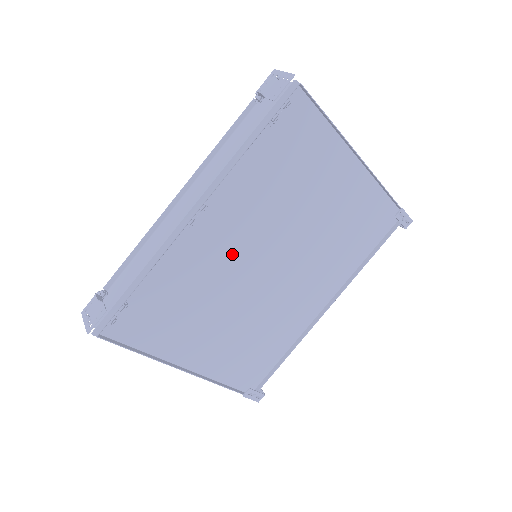
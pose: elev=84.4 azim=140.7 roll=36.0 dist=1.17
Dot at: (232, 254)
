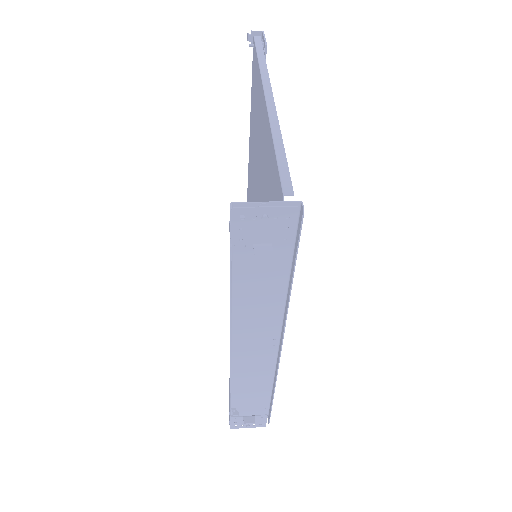
Dot at: occluded
